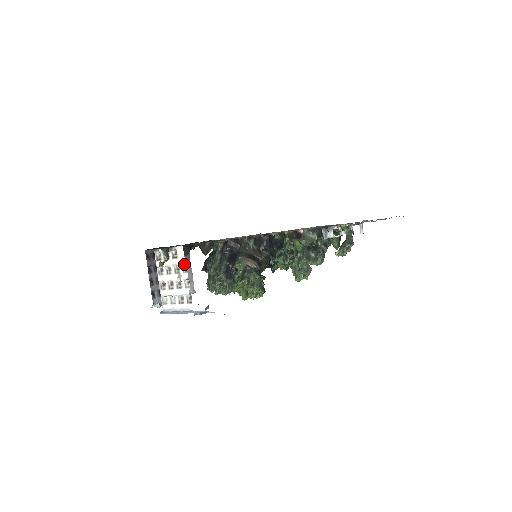
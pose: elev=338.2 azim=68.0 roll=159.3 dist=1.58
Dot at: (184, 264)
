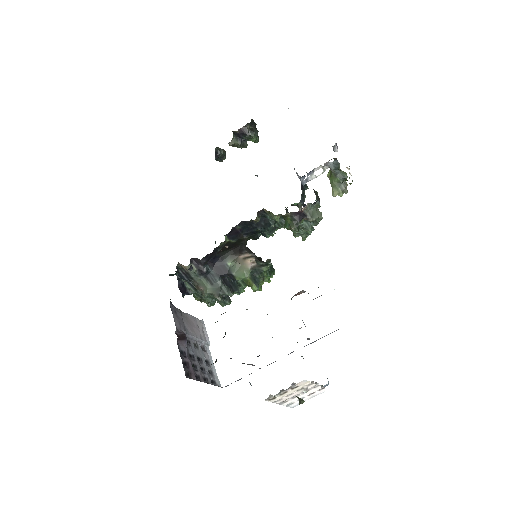
Dot at: (310, 384)
